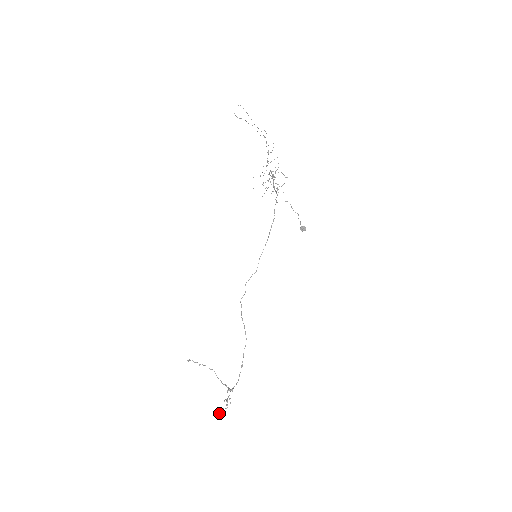
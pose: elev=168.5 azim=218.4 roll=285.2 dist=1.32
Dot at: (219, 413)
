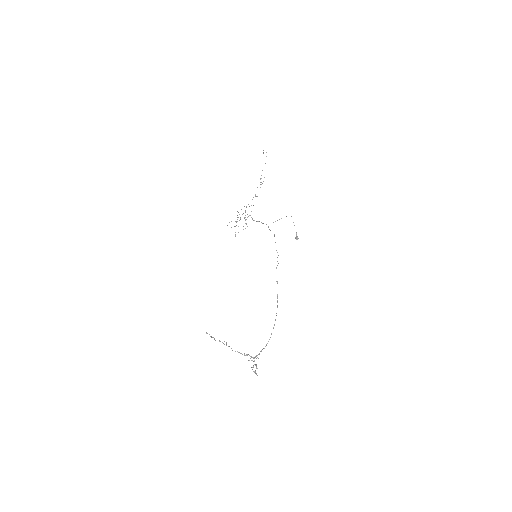
Dot at: (256, 373)
